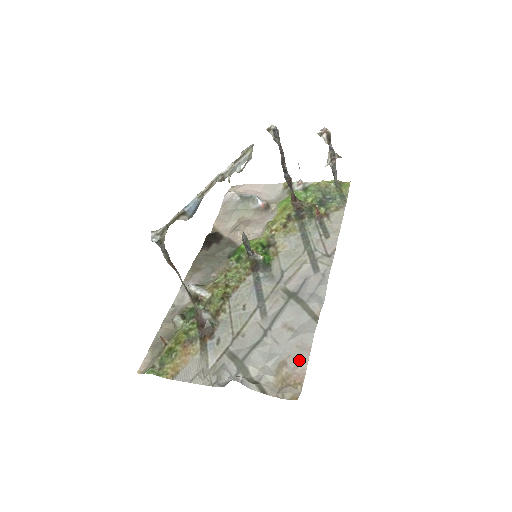
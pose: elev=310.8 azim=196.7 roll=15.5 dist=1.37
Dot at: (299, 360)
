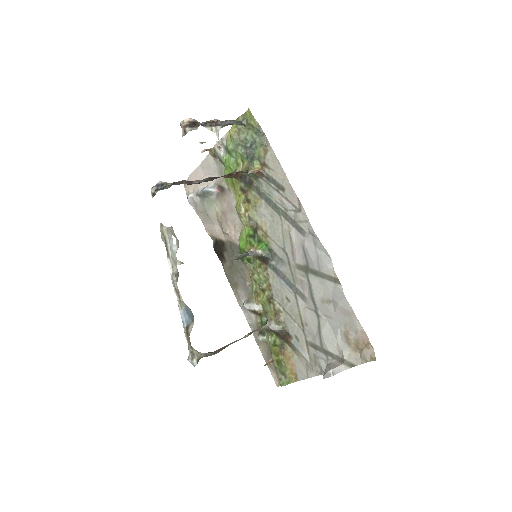
Dot at: (353, 326)
